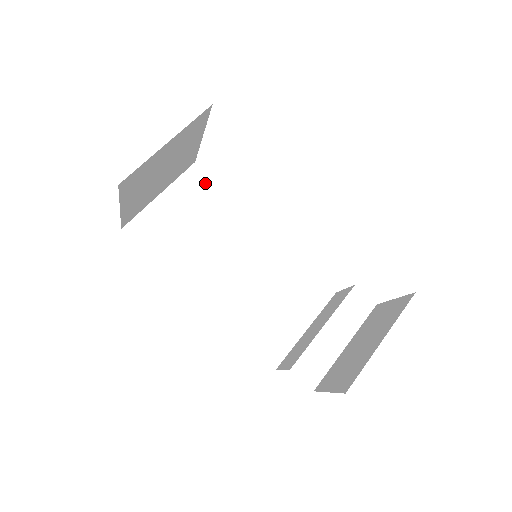
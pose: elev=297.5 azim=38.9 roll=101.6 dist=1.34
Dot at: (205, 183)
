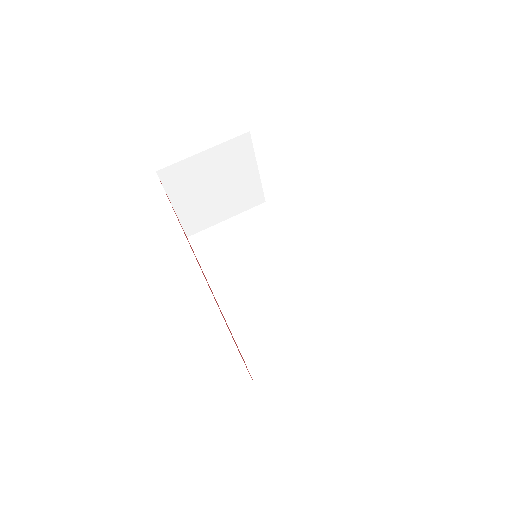
Dot at: (266, 217)
